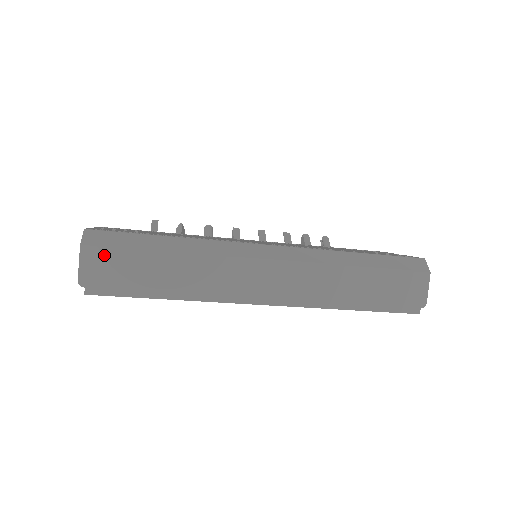
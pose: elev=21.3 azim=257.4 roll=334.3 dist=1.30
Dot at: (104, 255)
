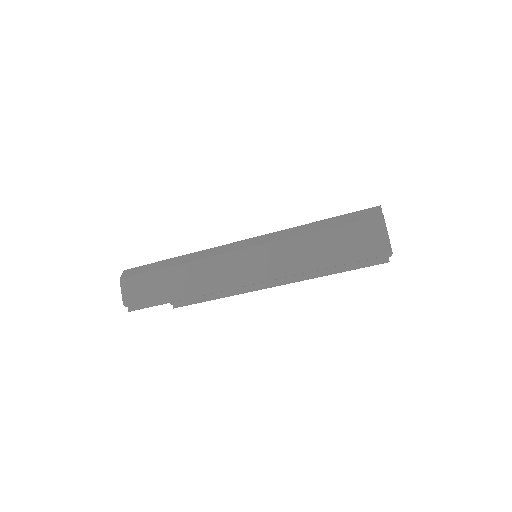
Dot at: (134, 282)
